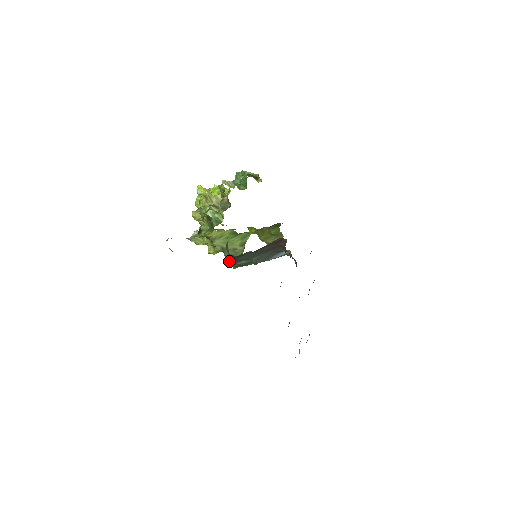
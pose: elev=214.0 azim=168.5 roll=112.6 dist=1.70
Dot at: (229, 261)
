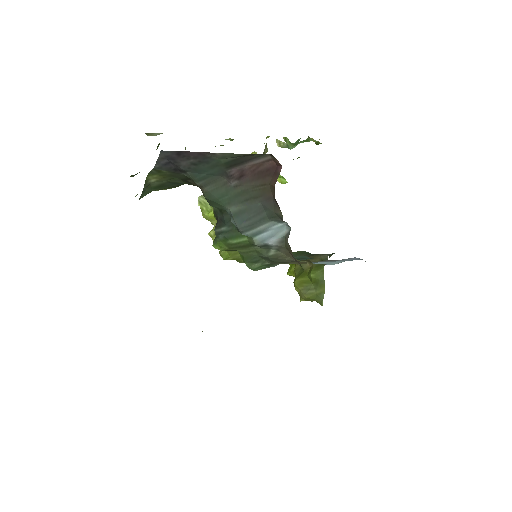
Dot at: occluded
